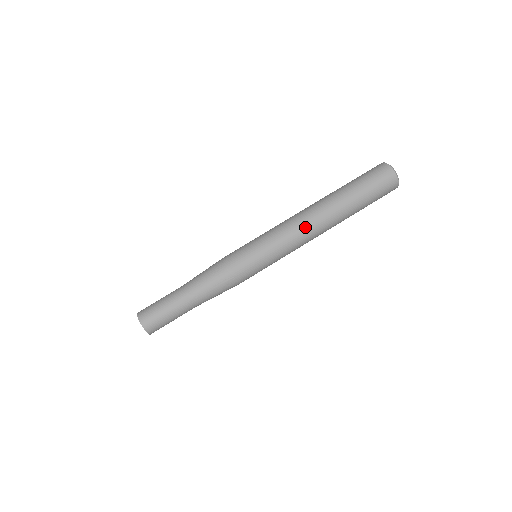
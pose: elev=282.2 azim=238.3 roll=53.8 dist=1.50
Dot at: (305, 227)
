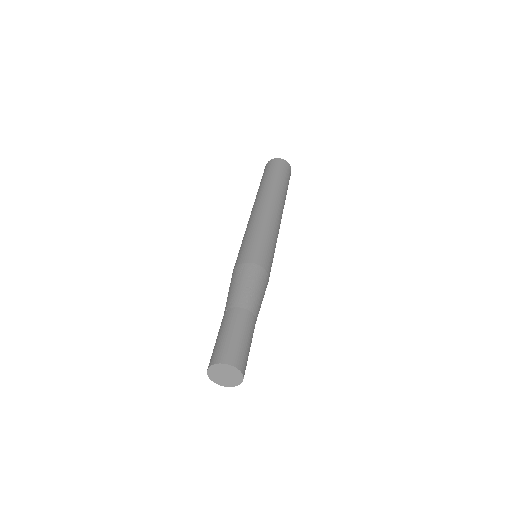
Dot at: (255, 211)
